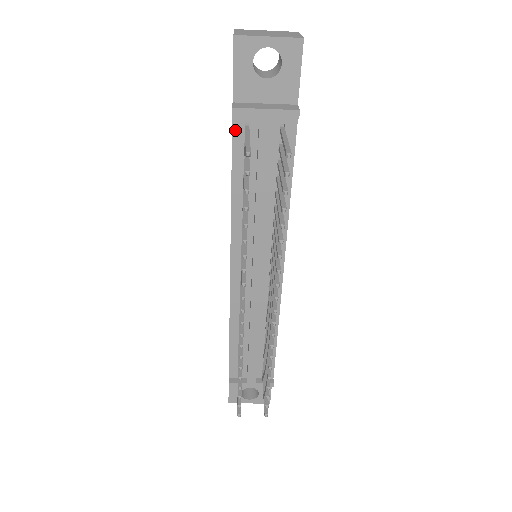
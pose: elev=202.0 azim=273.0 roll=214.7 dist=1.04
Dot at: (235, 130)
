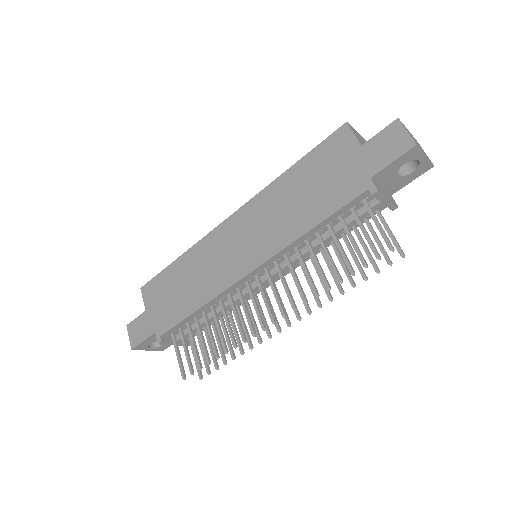
Dot at: (358, 198)
